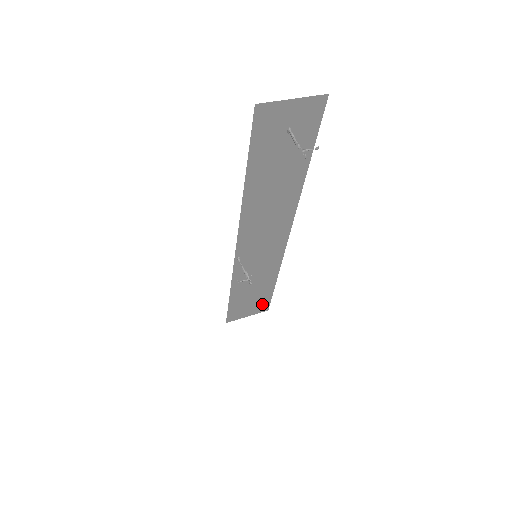
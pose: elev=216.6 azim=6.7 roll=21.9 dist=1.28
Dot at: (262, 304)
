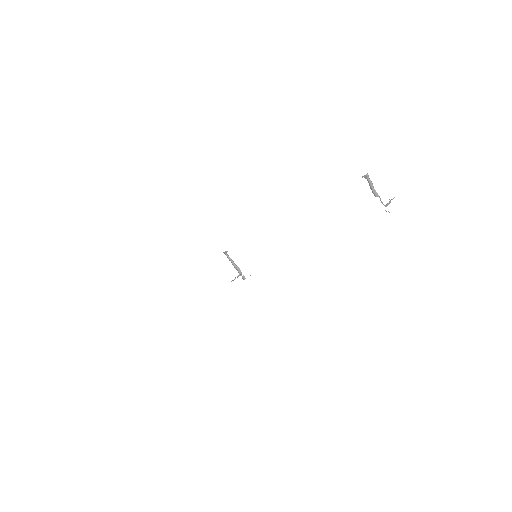
Dot at: occluded
